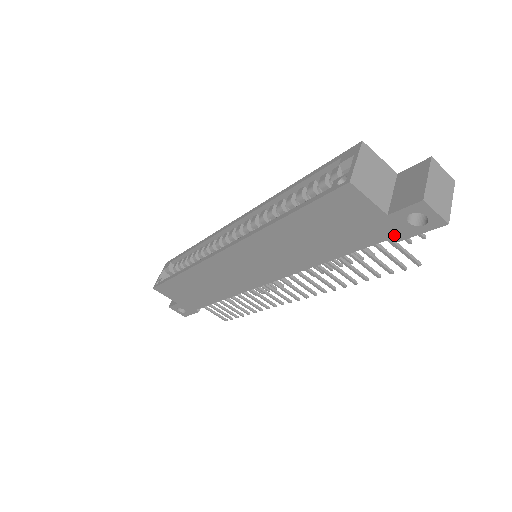
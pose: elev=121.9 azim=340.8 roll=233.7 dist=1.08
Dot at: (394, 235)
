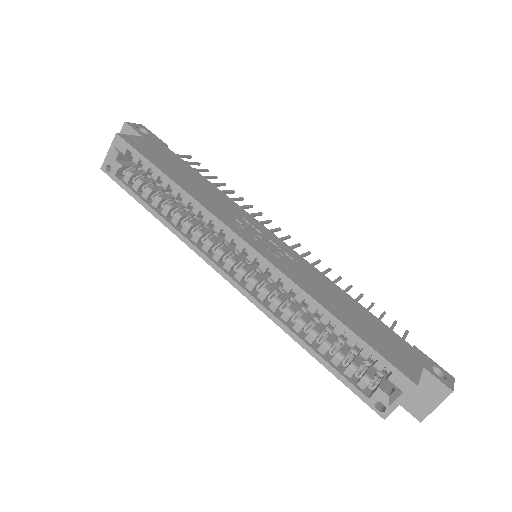
Dot at: occluded
